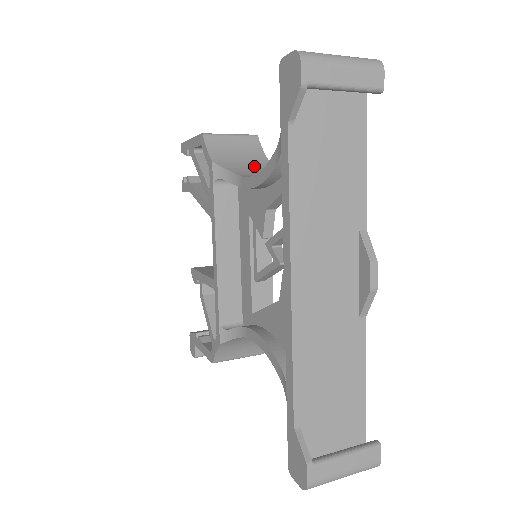
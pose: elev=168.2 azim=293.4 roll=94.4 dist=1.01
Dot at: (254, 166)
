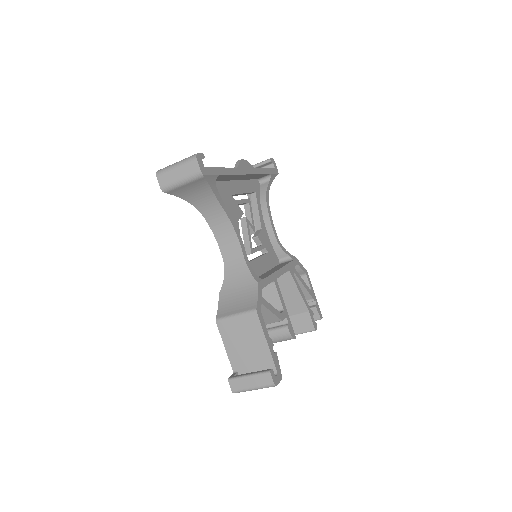
Dot at: occluded
